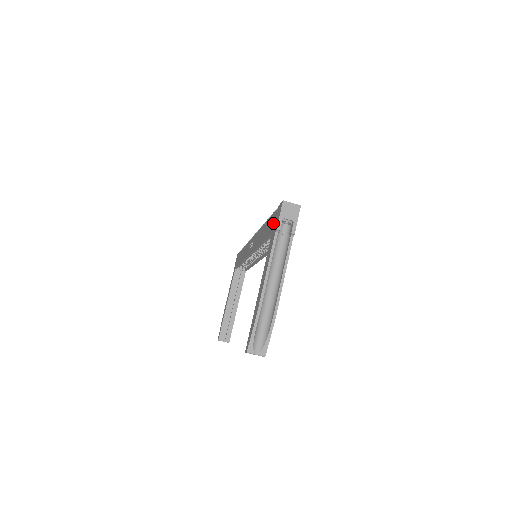
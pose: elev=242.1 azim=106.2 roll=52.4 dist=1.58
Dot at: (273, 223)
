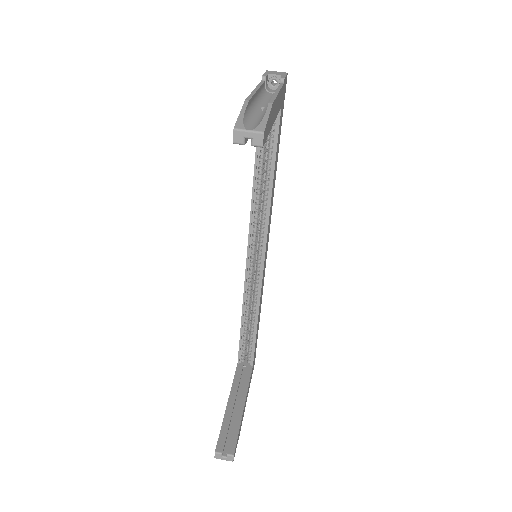
Dot at: occluded
